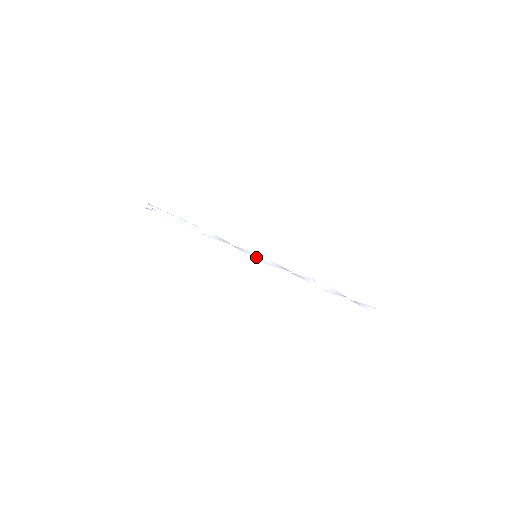
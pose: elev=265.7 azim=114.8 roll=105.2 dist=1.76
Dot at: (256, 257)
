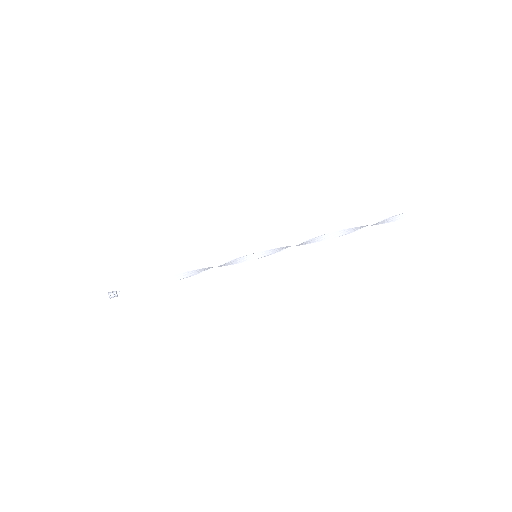
Dot at: (257, 257)
